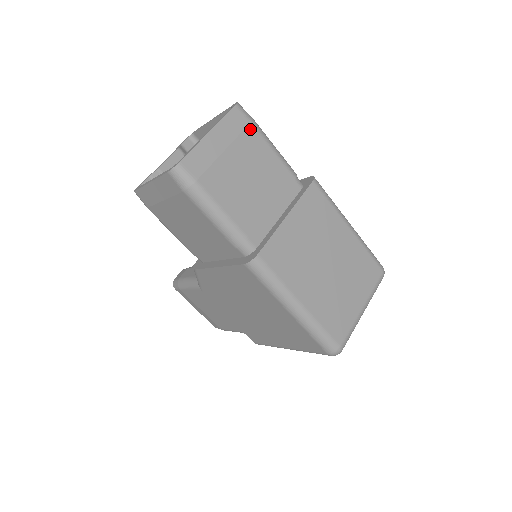
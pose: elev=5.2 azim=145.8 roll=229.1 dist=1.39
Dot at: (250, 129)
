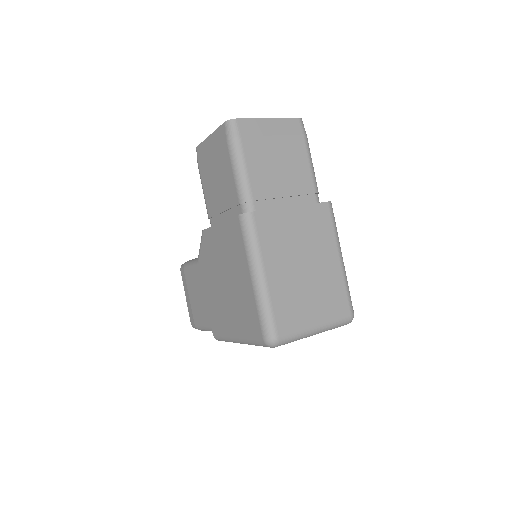
Dot at: (300, 138)
